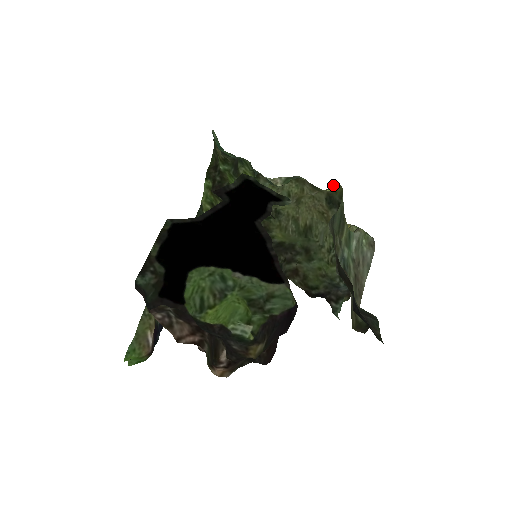
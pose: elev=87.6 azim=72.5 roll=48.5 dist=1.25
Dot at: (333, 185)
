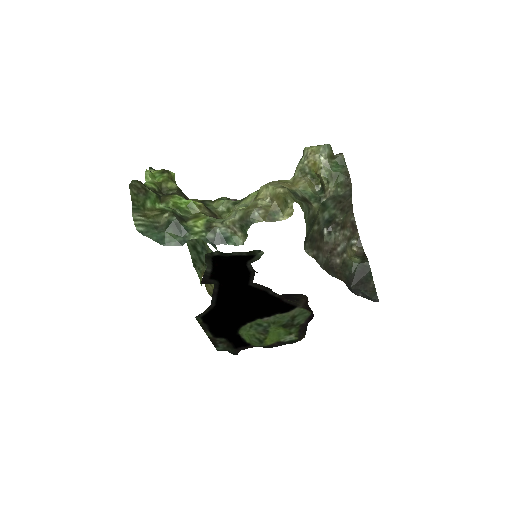
Dot at: (287, 202)
